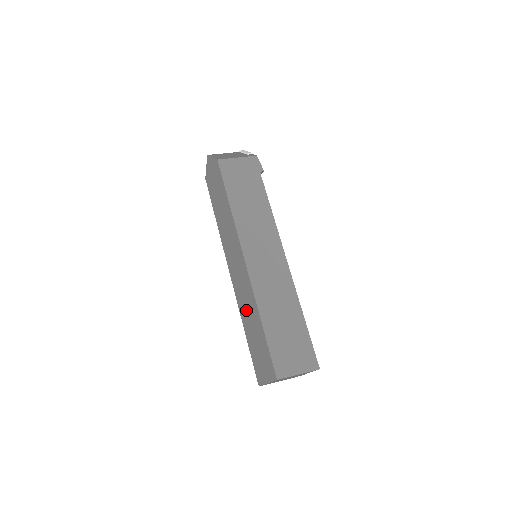
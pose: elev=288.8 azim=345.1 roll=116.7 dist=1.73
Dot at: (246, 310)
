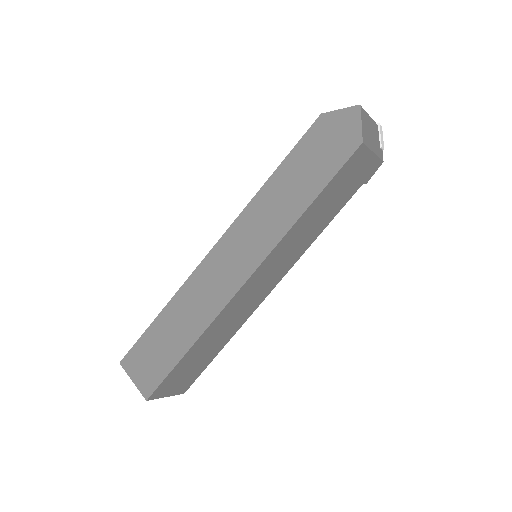
Dot at: (189, 305)
